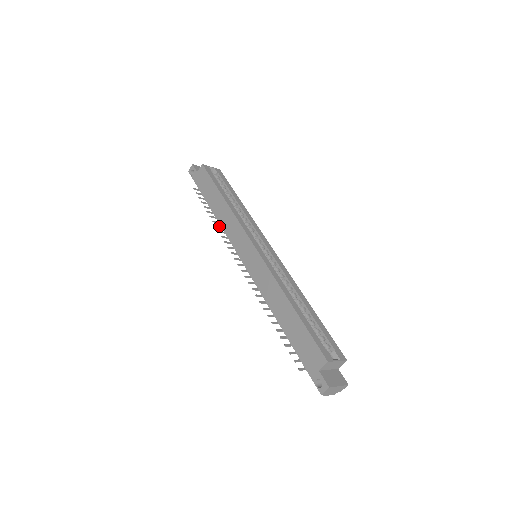
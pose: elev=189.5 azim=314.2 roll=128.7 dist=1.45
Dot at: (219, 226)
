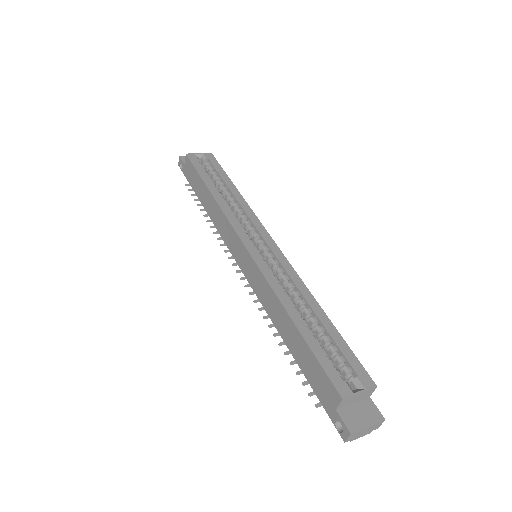
Dot at: occluded
